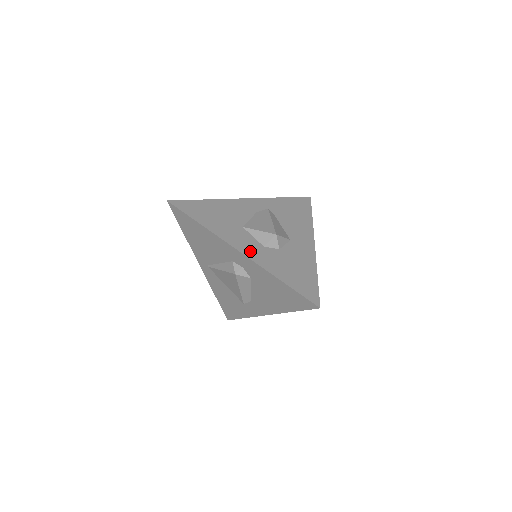
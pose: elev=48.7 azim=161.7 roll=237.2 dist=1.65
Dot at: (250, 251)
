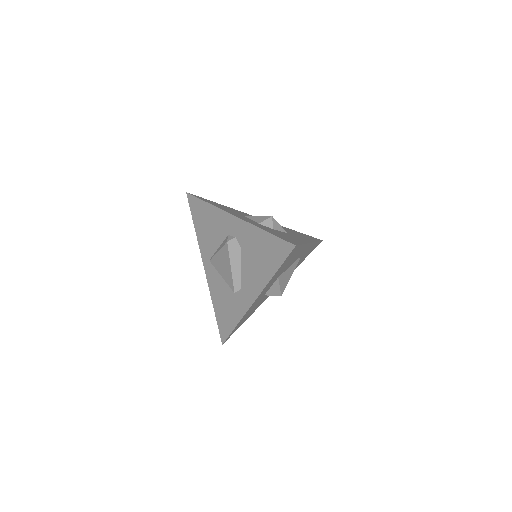
Dot at: (244, 219)
